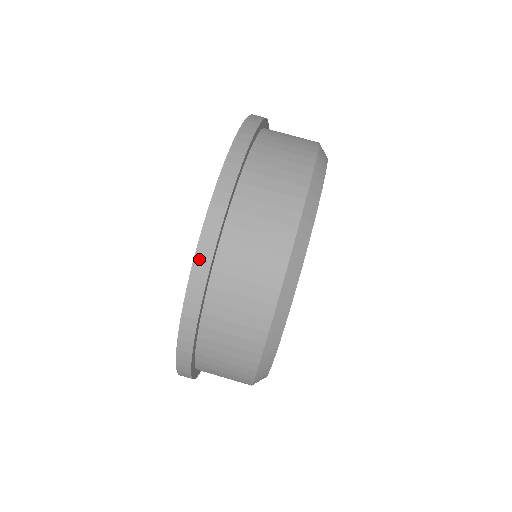
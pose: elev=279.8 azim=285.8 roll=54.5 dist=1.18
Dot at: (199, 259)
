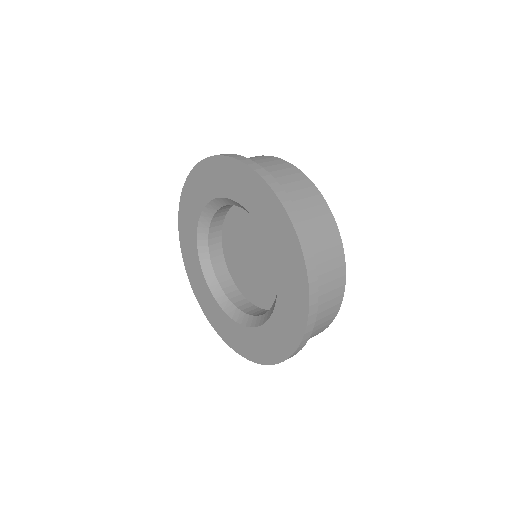
Dot at: (297, 226)
